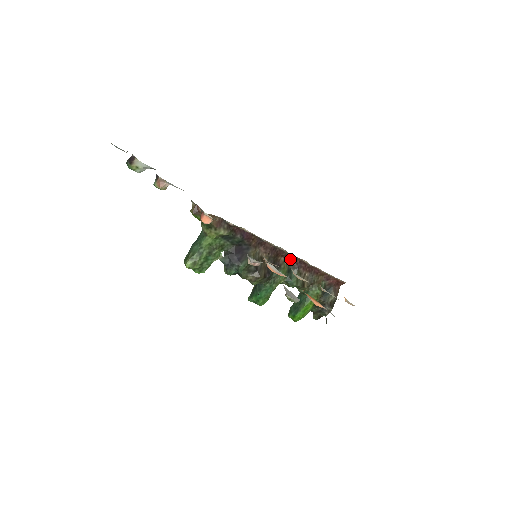
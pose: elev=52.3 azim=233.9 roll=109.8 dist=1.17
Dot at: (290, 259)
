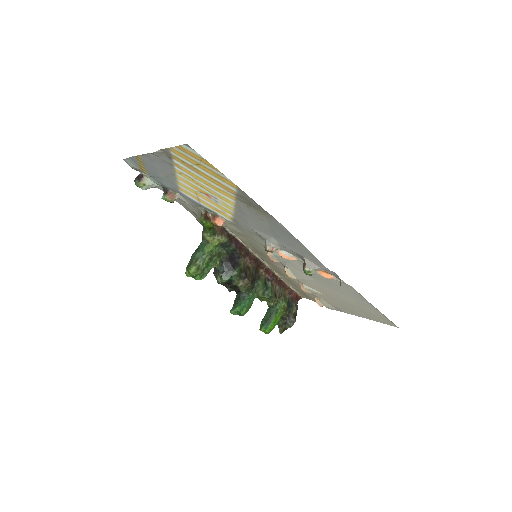
Dot at: (266, 271)
